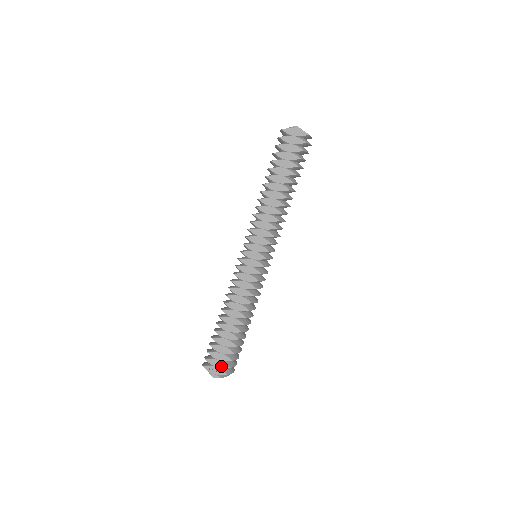
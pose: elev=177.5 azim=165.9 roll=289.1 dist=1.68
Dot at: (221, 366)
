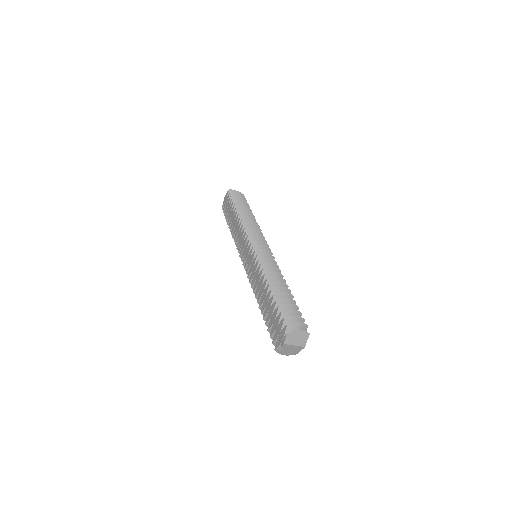
Dot at: (280, 327)
